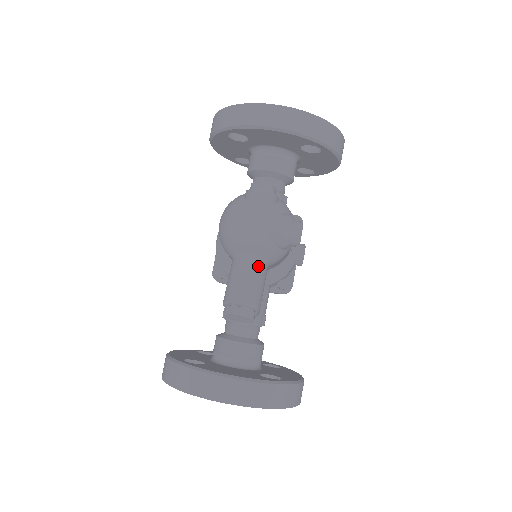
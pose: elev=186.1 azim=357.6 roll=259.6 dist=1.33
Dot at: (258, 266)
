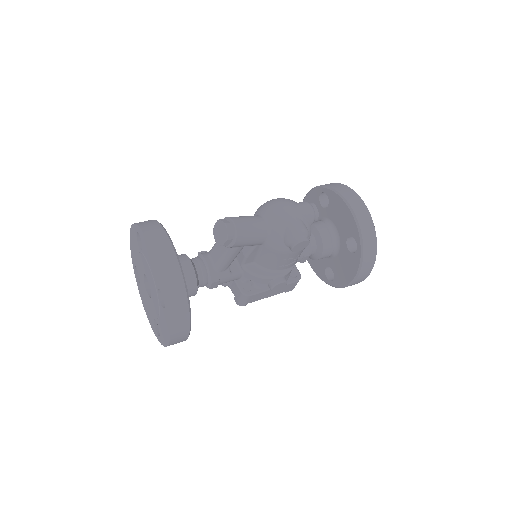
Dot at: (263, 229)
